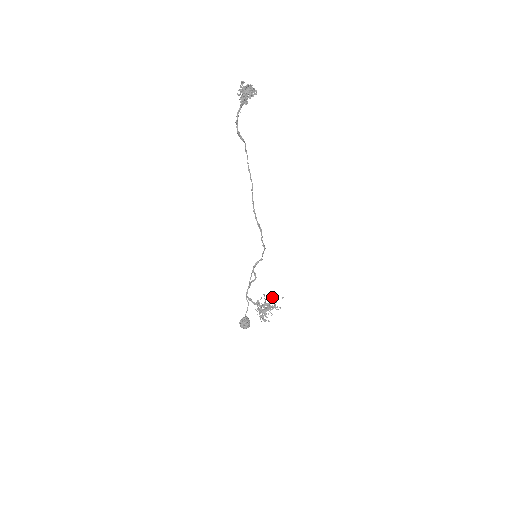
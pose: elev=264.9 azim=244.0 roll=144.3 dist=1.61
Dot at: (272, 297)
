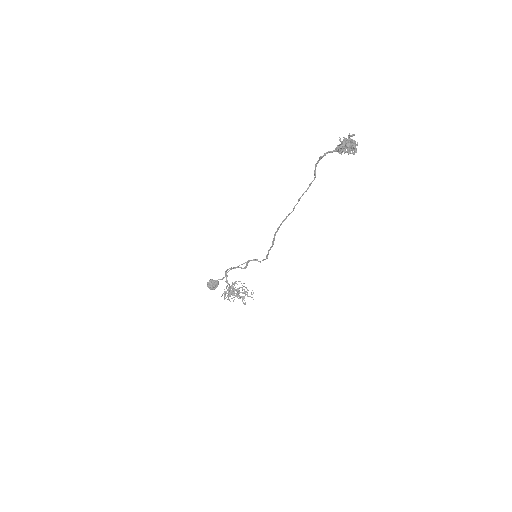
Dot at: occluded
